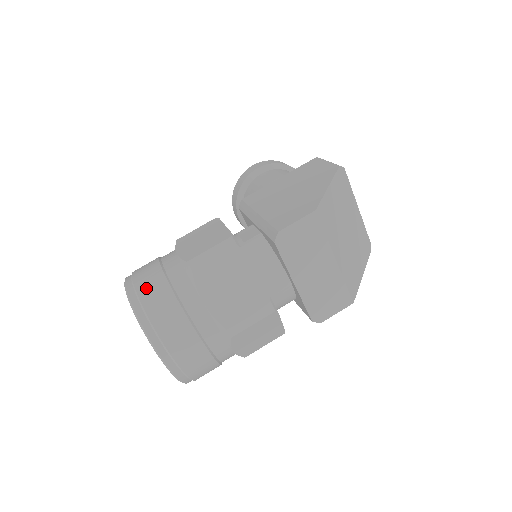
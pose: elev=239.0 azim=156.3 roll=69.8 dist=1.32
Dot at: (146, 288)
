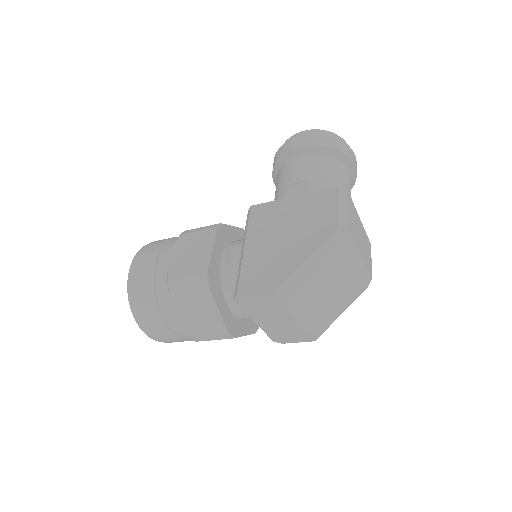
Dot at: (139, 284)
